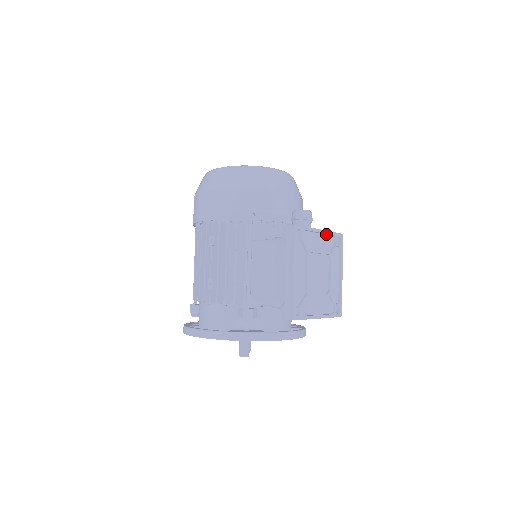
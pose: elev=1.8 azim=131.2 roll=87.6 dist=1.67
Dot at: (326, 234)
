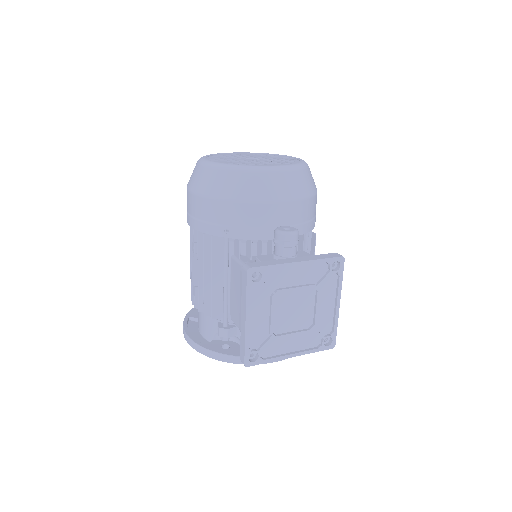
Dot at: (312, 262)
